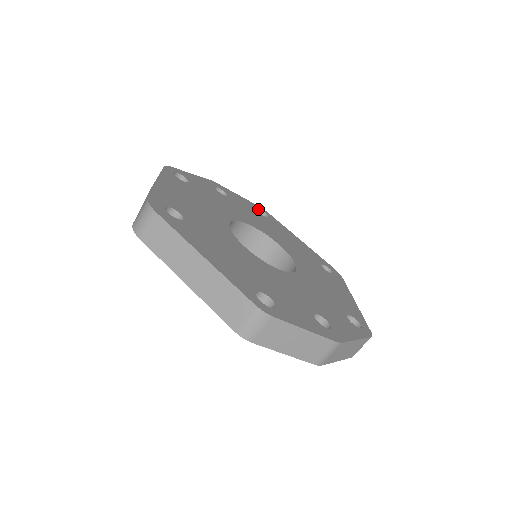
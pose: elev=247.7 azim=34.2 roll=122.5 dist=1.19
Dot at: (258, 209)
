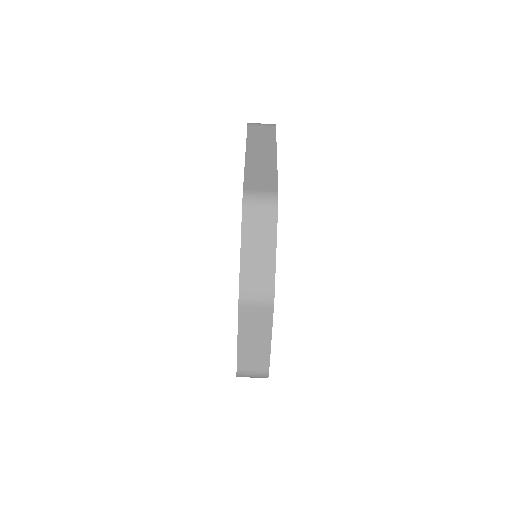
Dot at: occluded
